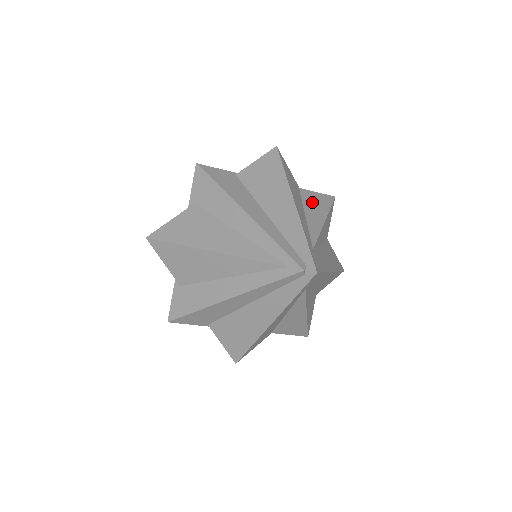
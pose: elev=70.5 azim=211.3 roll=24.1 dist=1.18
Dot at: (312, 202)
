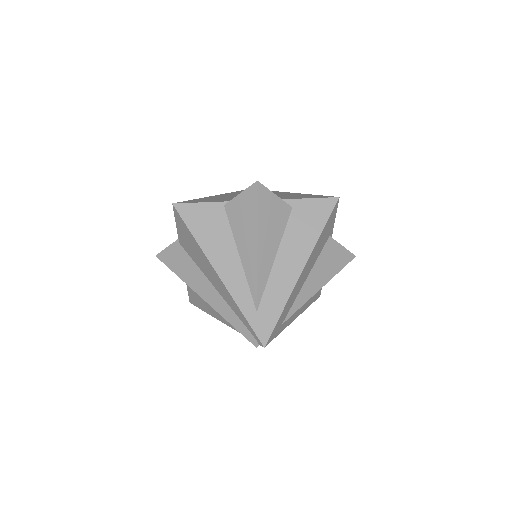
Dot at: (240, 223)
